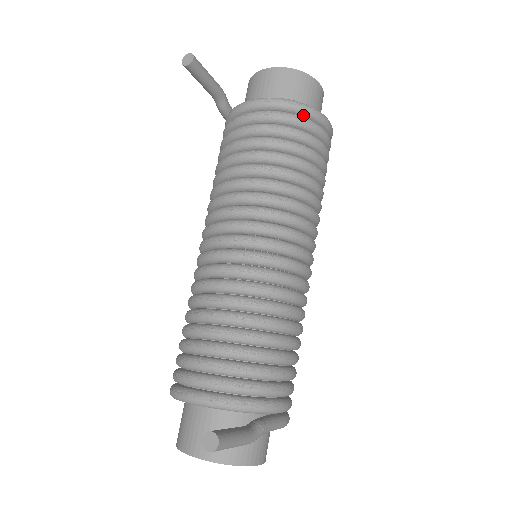
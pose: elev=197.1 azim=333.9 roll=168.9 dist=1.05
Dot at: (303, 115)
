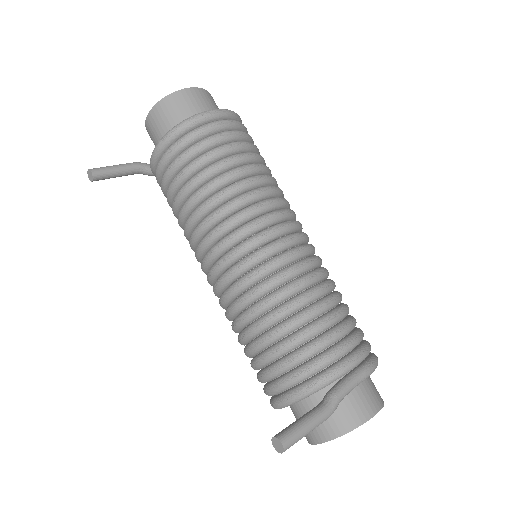
Dot at: (188, 131)
